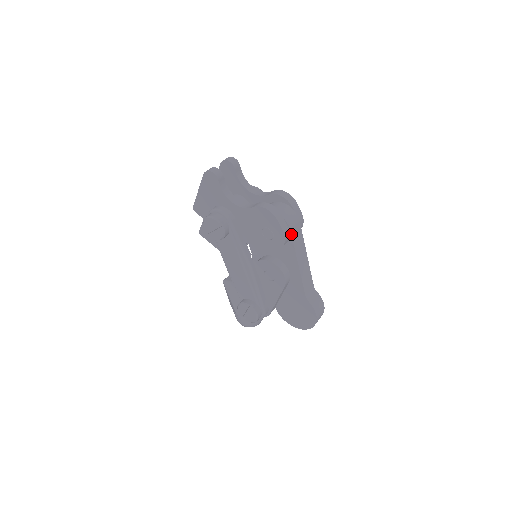
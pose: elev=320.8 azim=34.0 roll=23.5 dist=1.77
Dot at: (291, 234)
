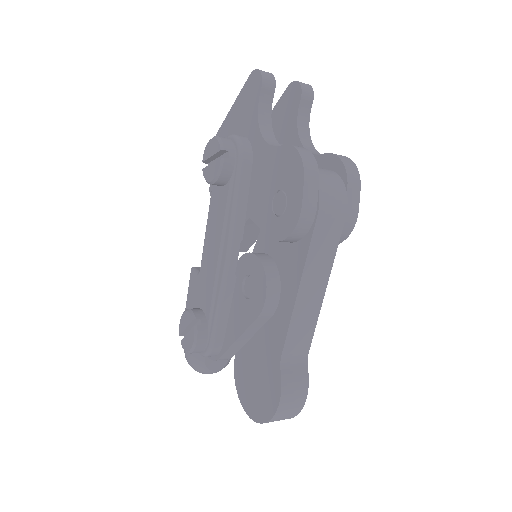
Dot at: (315, 223)
